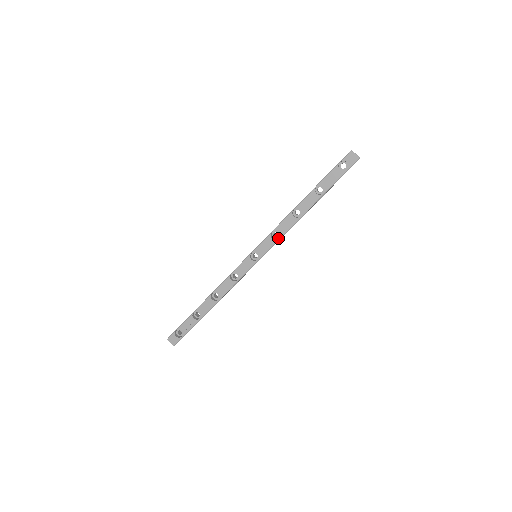
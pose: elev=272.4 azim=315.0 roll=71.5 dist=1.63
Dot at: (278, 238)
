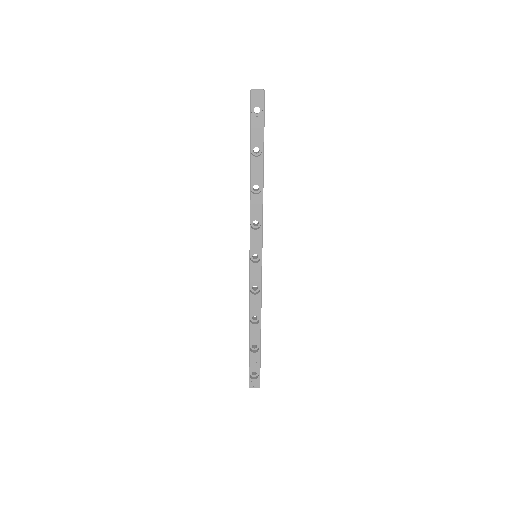
Dot at: (260, 225)
